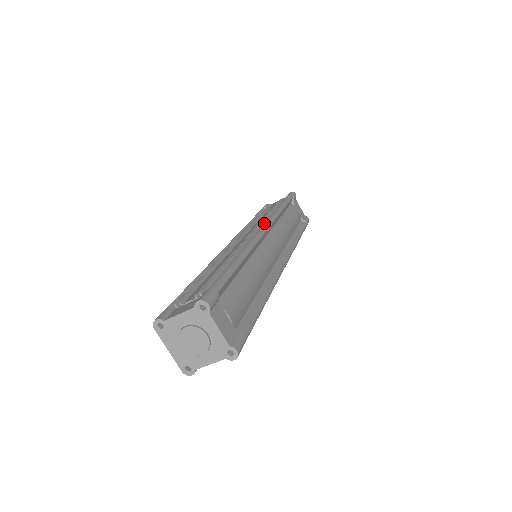
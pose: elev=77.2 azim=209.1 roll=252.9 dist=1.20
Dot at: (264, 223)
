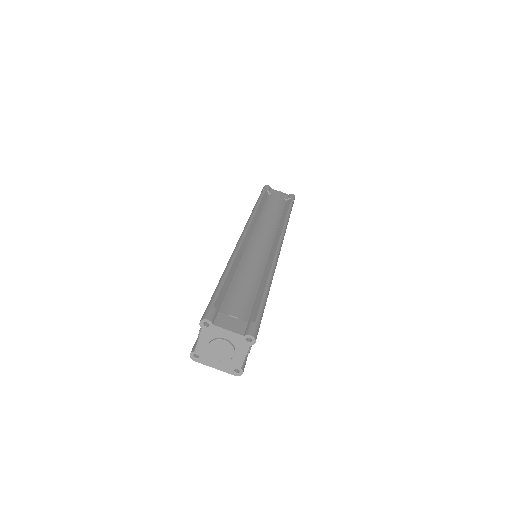
Dot at: occluded
